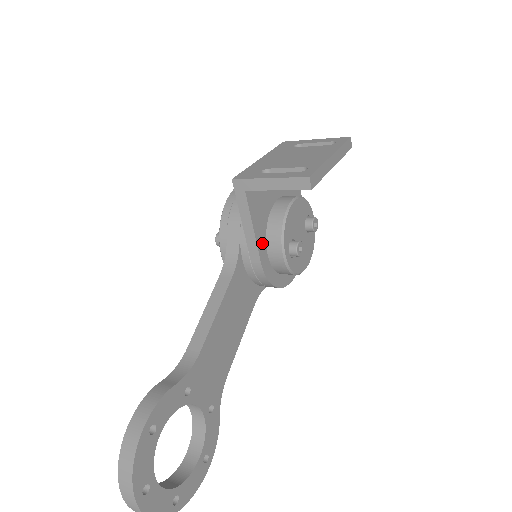
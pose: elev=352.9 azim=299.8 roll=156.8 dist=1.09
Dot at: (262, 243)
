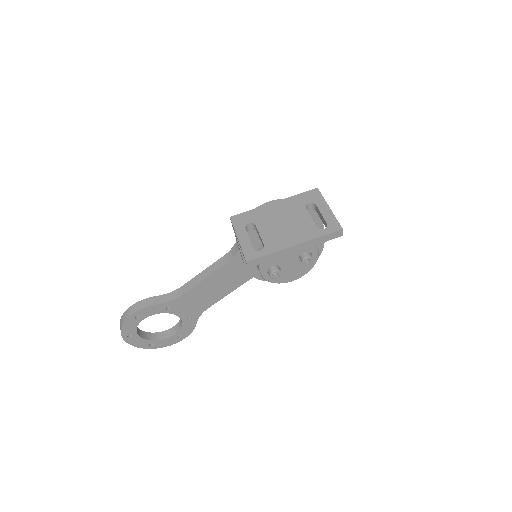
Dot at: occluded
